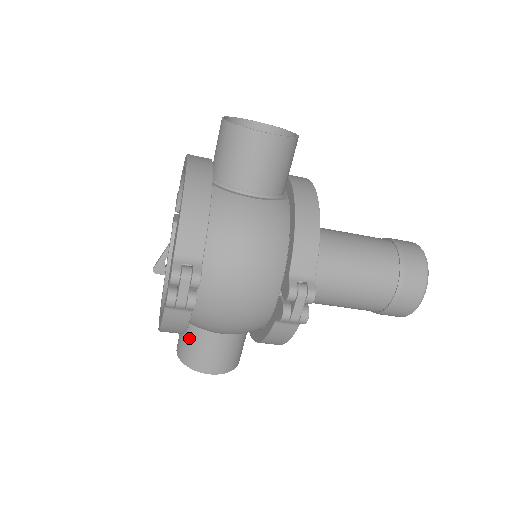
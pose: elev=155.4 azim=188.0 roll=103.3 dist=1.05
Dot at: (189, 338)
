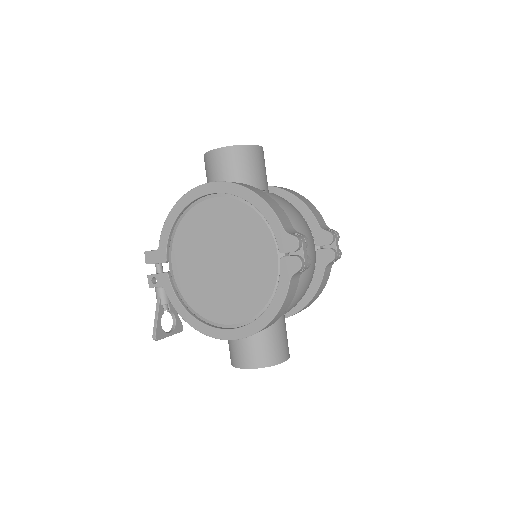
Dot at: (262, 338)
